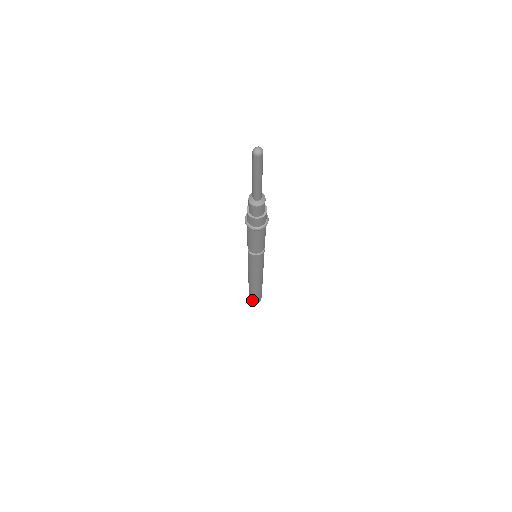
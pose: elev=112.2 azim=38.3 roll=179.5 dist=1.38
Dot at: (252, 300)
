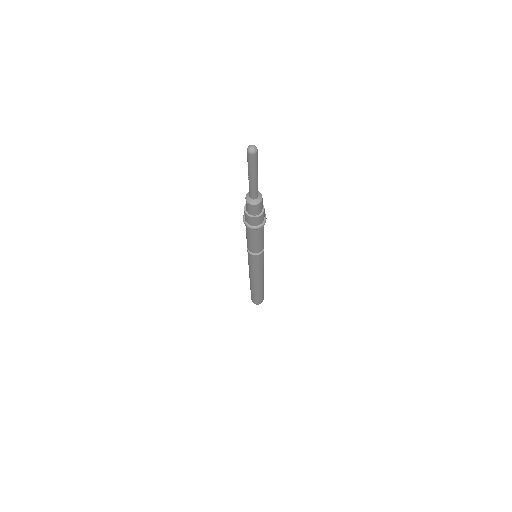
Dot at: (260, 302)
